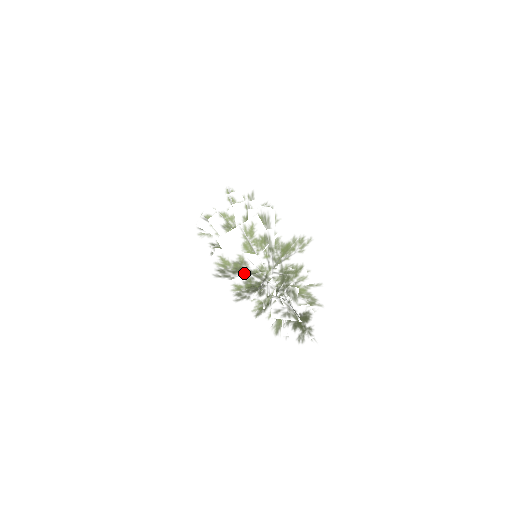
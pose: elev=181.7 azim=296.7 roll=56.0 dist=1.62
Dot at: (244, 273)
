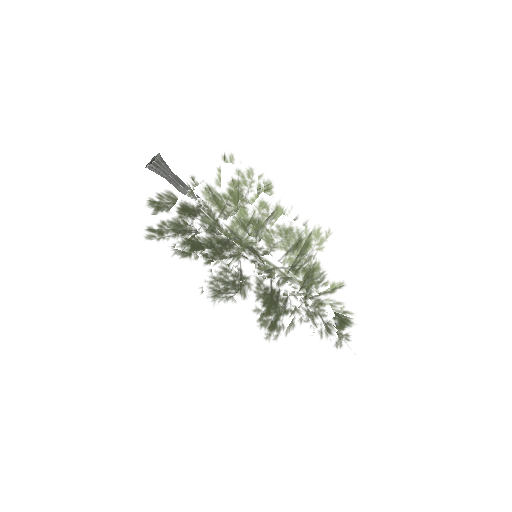
Dot at: occluded
